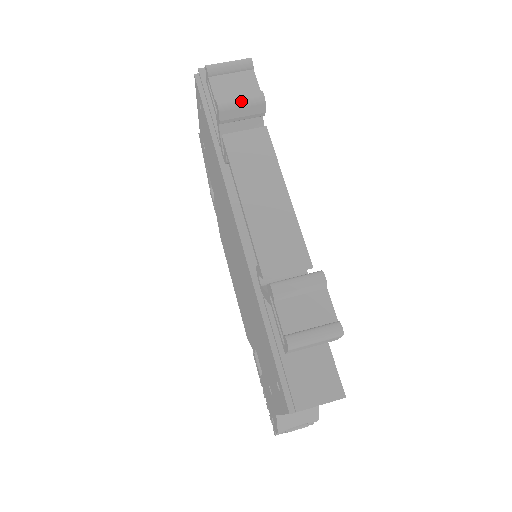
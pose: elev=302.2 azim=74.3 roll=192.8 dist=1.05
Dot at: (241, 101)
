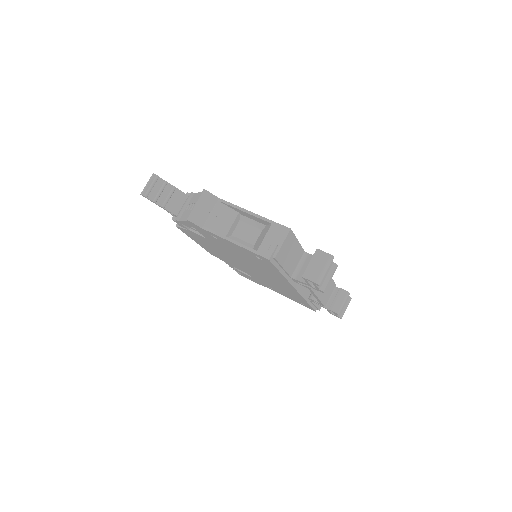
Dot at: occluded
